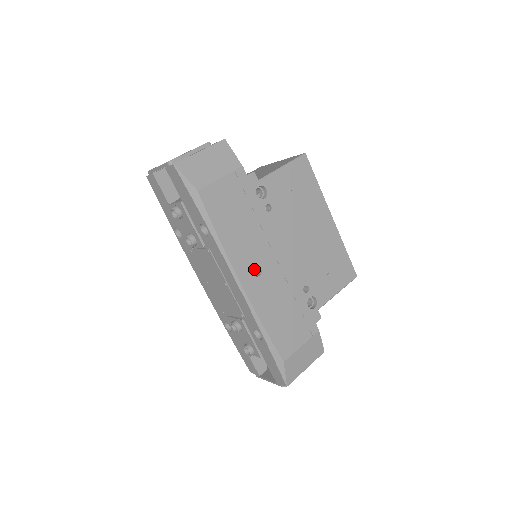
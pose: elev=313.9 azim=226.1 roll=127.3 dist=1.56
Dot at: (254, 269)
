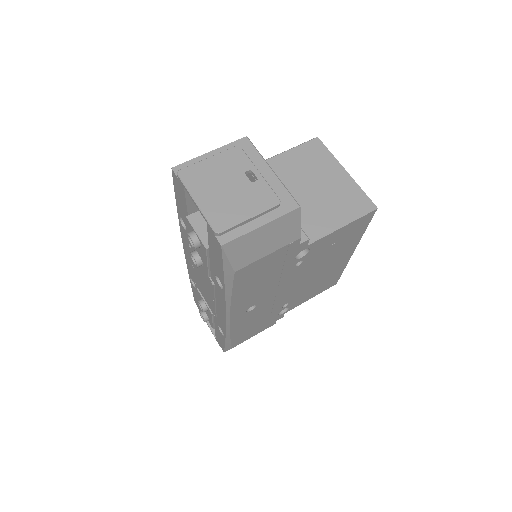
Dot at: occluded
